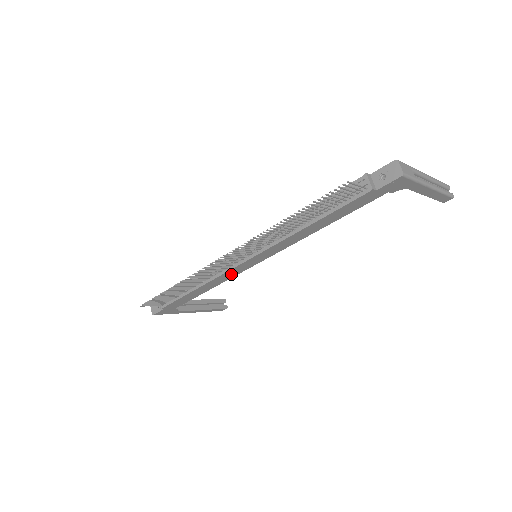
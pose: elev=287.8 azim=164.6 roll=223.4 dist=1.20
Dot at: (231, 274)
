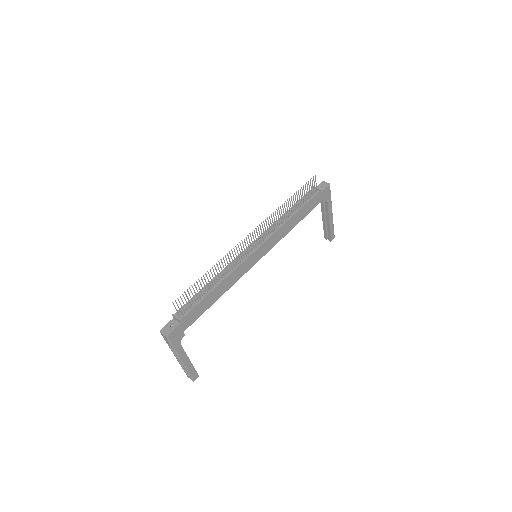
Dot at: (242, 271)
